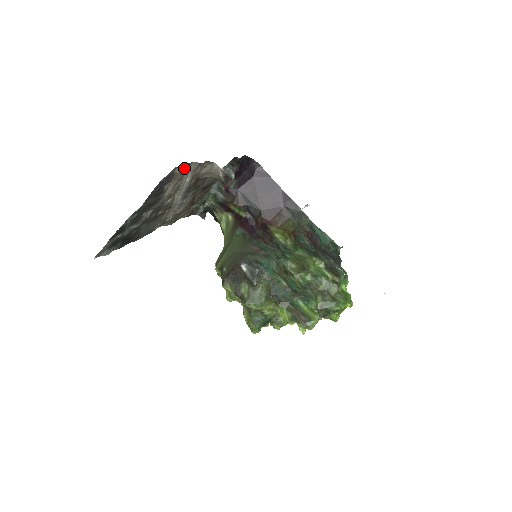
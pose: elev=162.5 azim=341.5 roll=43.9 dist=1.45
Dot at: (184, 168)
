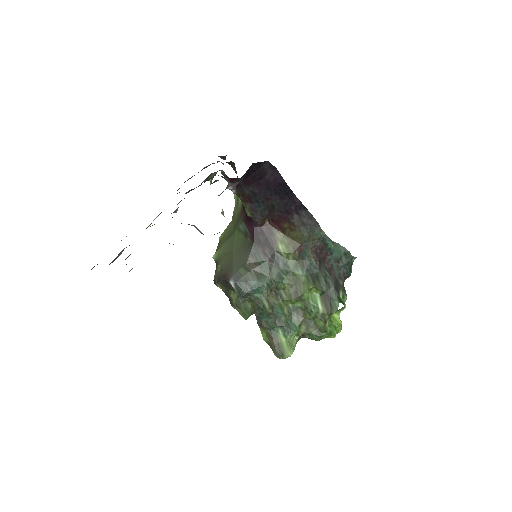
Dot at: occluded
